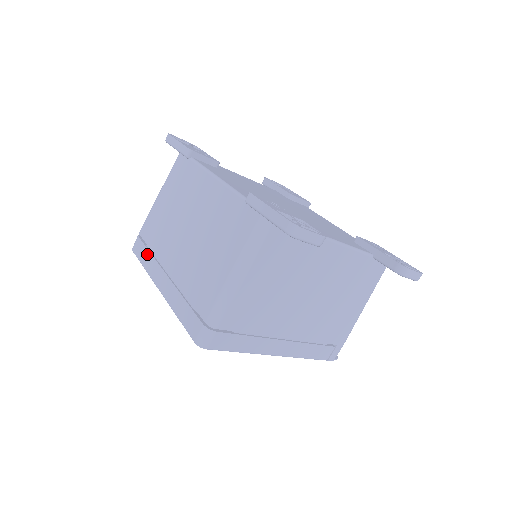
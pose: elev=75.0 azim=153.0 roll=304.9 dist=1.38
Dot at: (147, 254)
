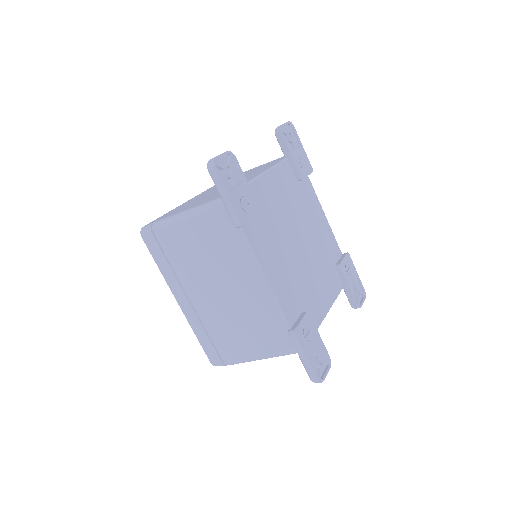
Dot at: (165, 263)
